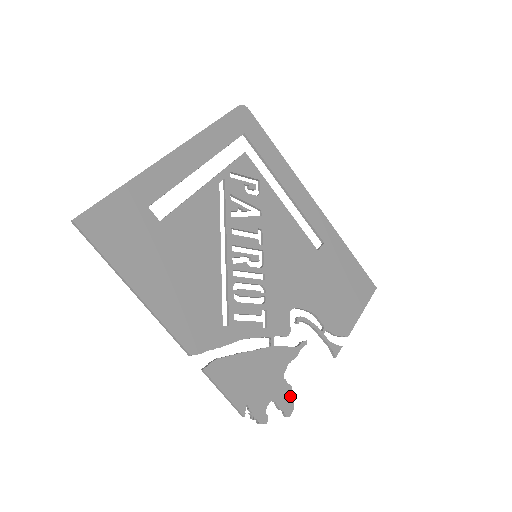
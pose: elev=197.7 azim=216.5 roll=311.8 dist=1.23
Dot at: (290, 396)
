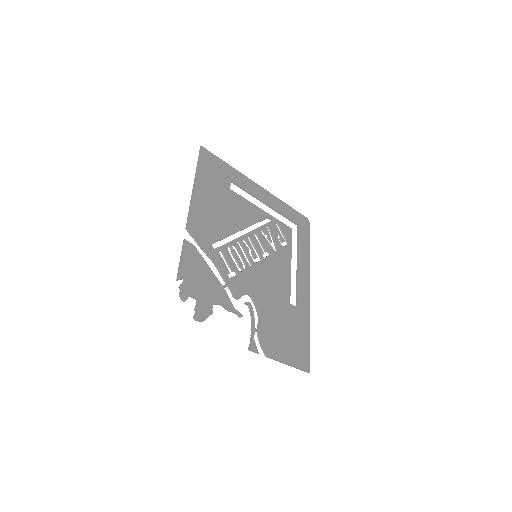
Dot at: (207, 315)
